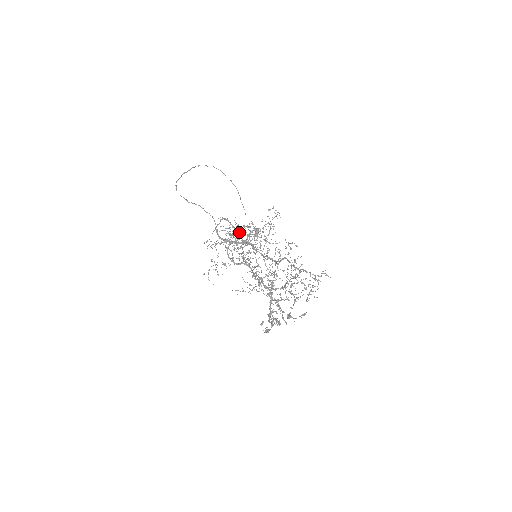
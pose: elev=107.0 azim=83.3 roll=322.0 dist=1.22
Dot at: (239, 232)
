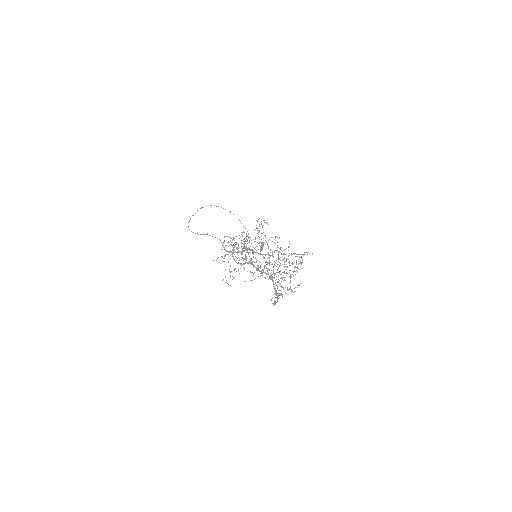
Dot at: occluded
